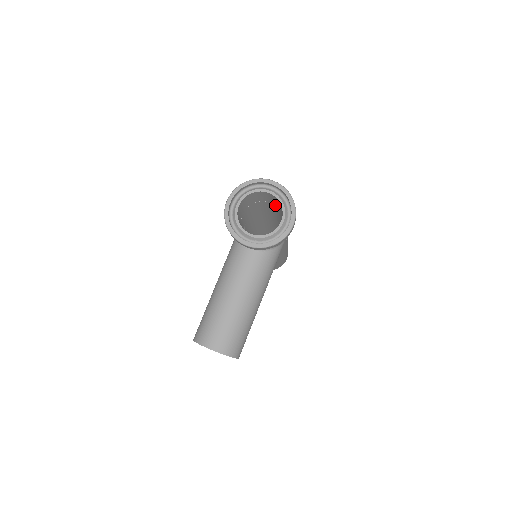
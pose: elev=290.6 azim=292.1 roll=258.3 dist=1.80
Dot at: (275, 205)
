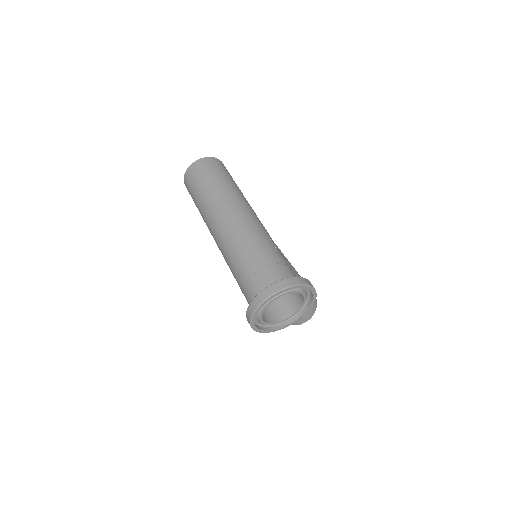
Dot at: occluded
